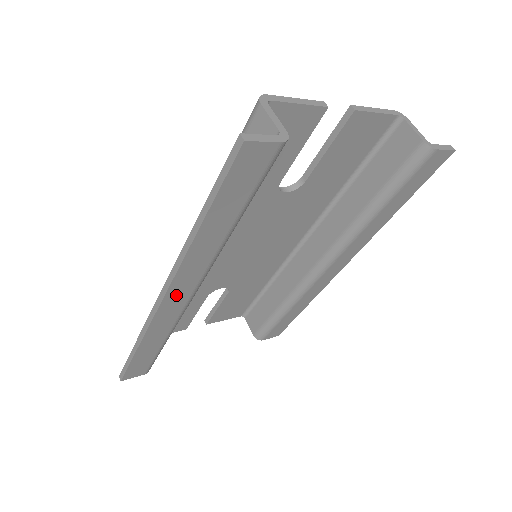
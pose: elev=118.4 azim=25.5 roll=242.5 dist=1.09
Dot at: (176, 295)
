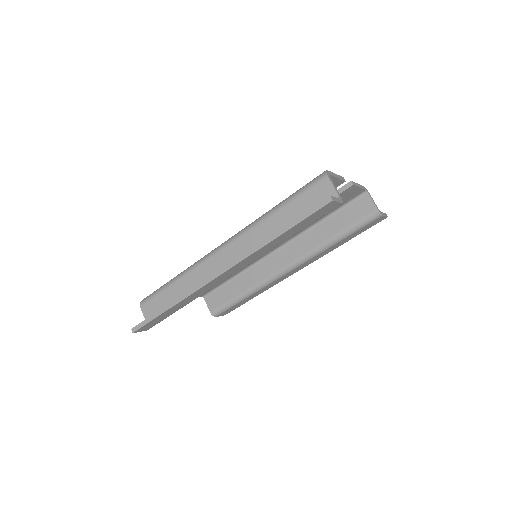
Dot at: (225, 275)
